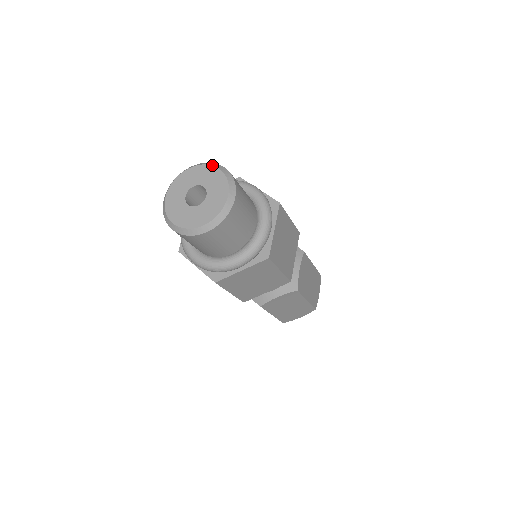
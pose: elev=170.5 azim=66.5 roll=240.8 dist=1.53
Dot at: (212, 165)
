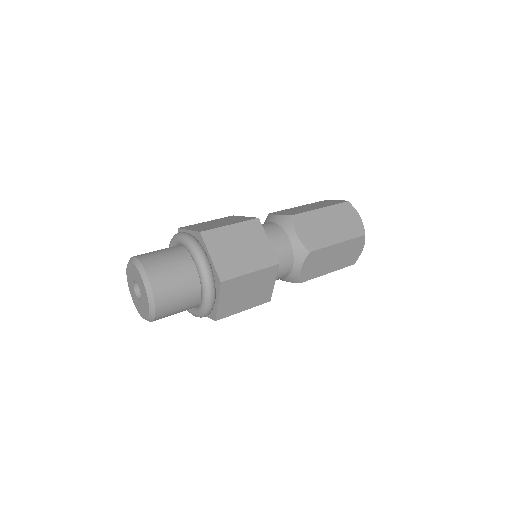
Dot at: (129, 262)
